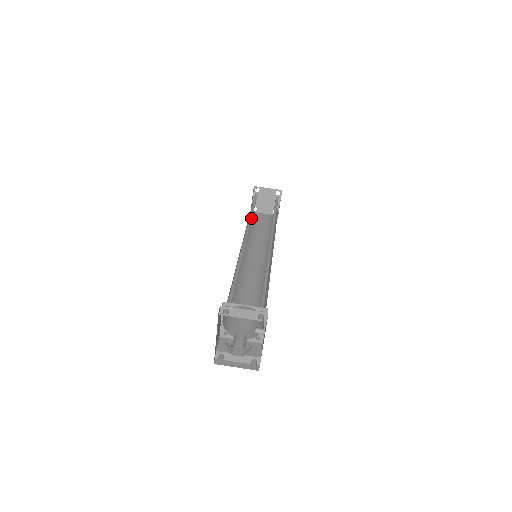
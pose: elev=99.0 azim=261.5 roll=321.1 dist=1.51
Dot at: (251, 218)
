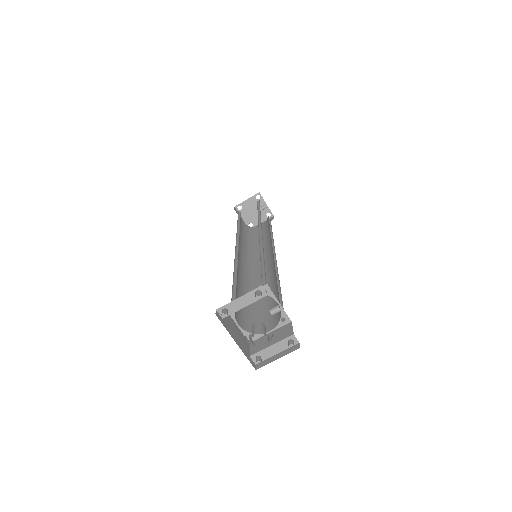
Dot at: (239, 231)
